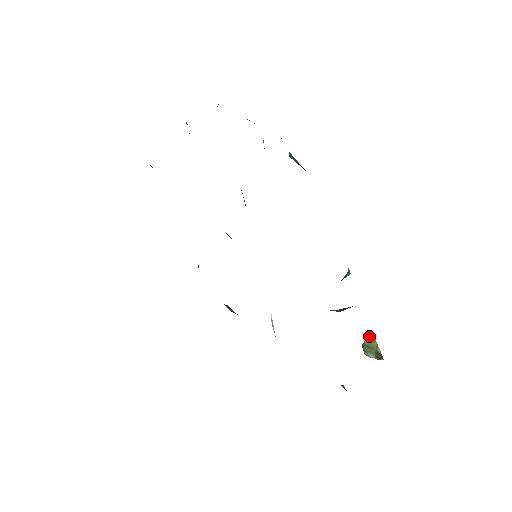
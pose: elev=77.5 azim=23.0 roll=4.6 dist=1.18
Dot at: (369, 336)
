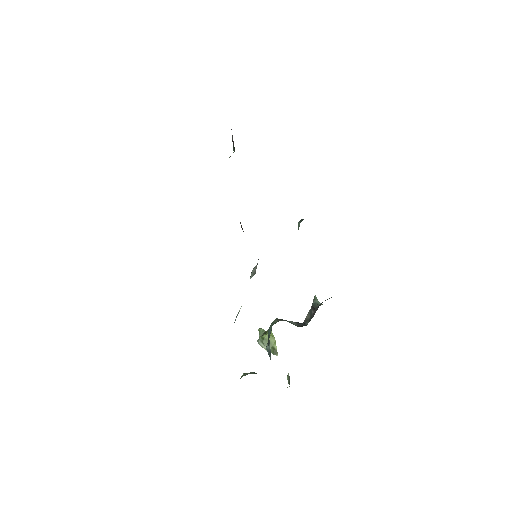
Dot at: occluded
